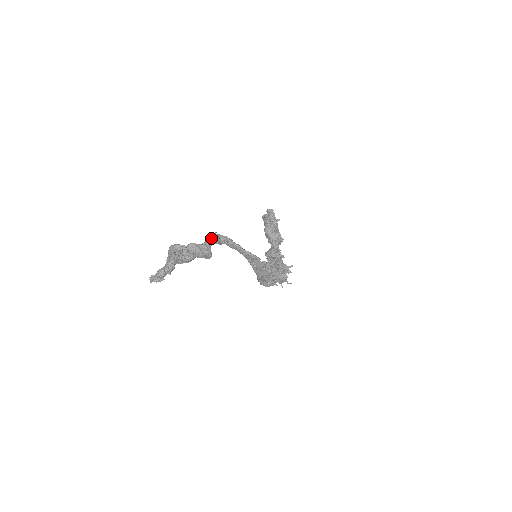
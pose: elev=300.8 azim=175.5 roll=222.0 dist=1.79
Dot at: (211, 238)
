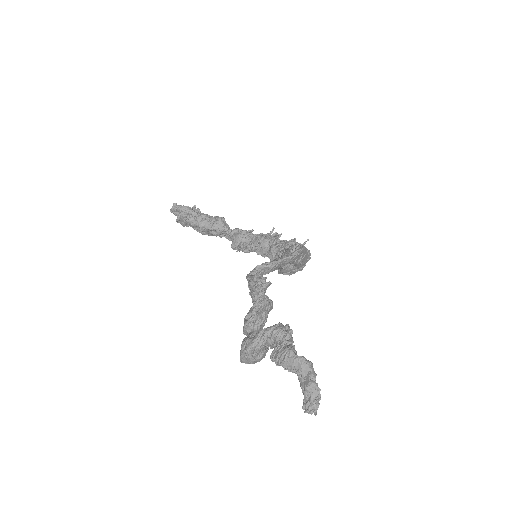
Dot at: (263, 286)
